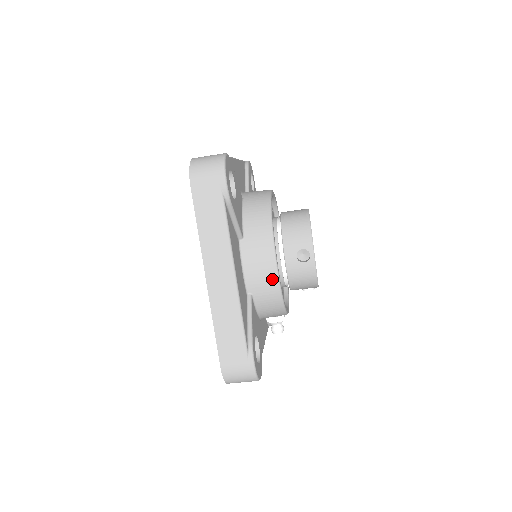
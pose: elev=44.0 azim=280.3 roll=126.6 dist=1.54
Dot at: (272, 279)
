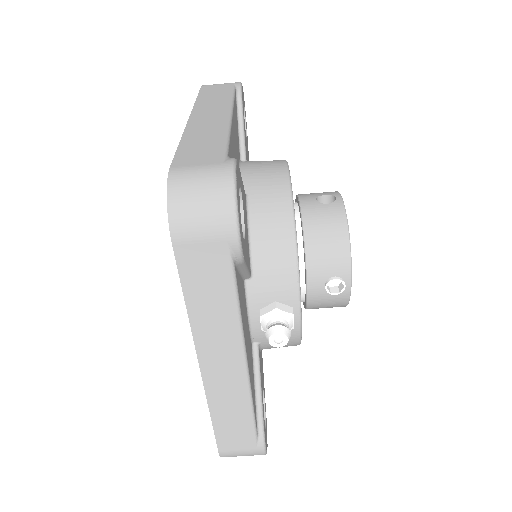
Dot at: (280, 179)
